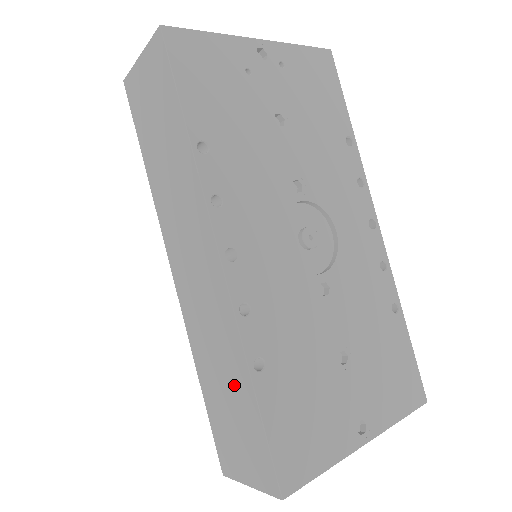
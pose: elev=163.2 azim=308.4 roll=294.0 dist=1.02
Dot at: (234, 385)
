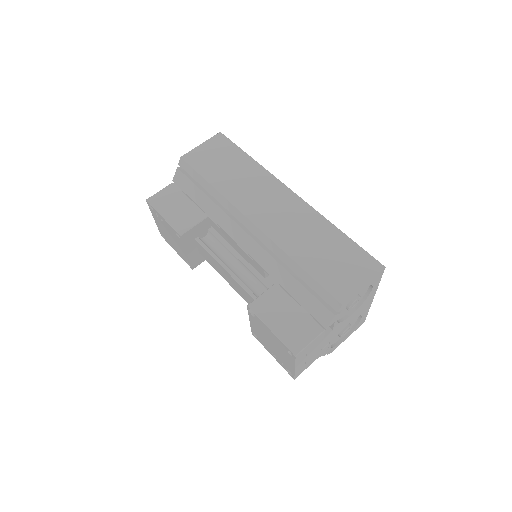
Dot at: (328, 240)
